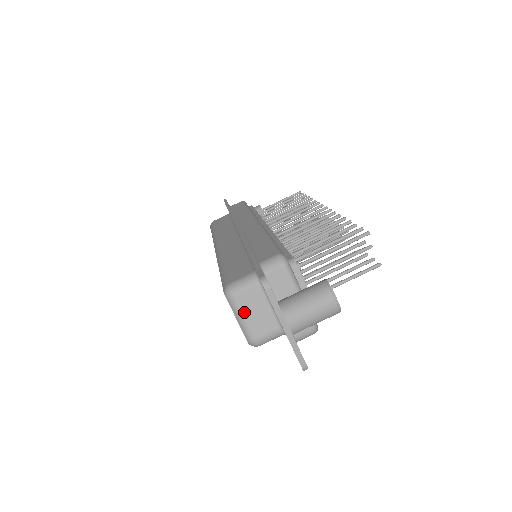
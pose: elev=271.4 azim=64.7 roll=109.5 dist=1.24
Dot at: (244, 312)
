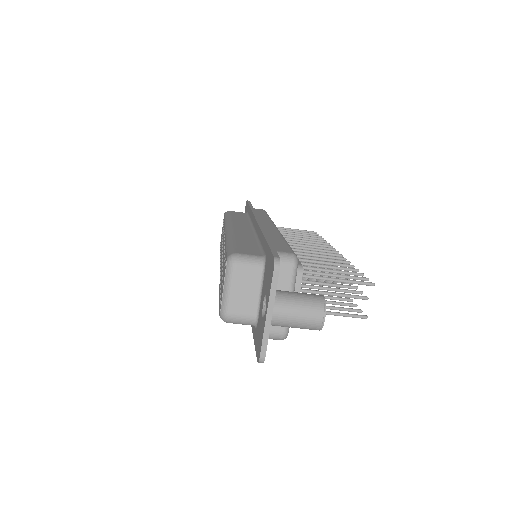
Dot at: (234, 284)
